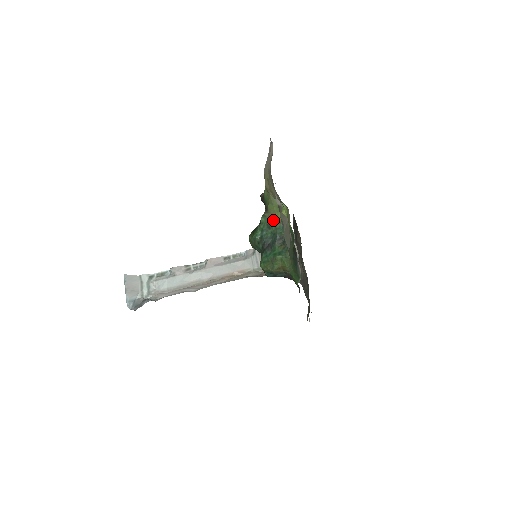
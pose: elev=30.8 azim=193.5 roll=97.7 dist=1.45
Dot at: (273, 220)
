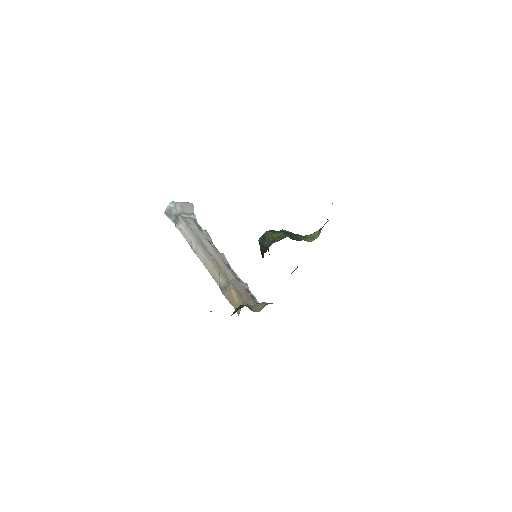
Dot at: (302, 237)
